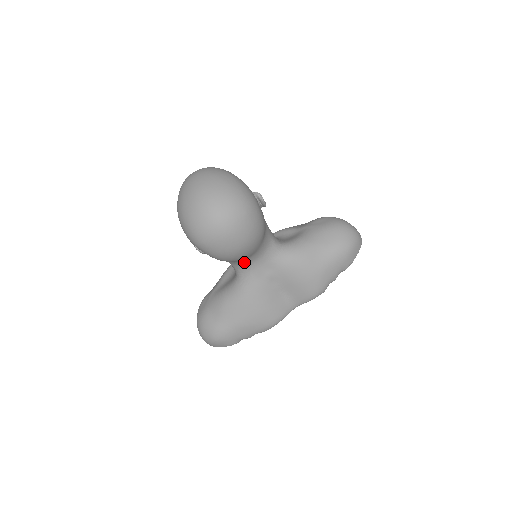
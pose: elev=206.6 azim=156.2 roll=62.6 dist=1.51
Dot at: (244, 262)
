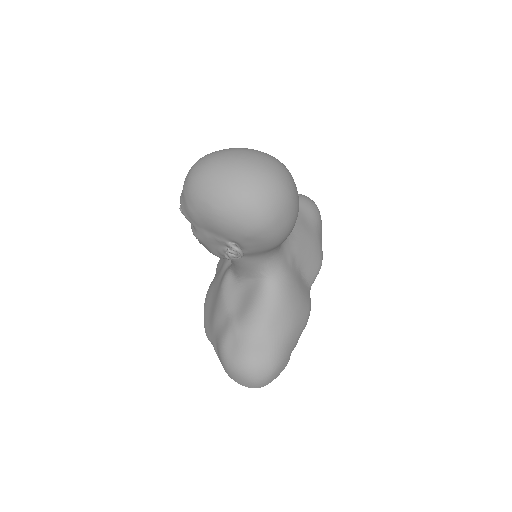
Dot at: (278, 248)
